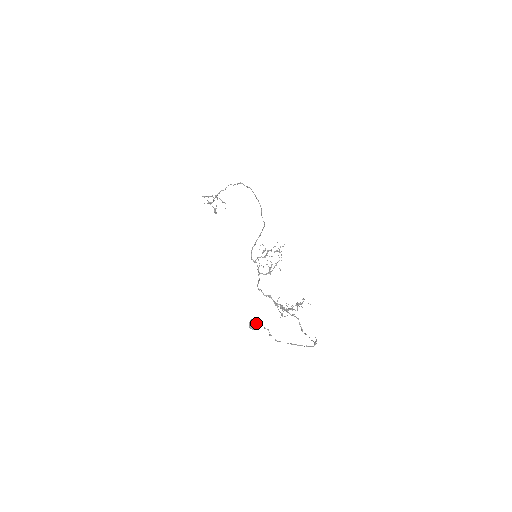
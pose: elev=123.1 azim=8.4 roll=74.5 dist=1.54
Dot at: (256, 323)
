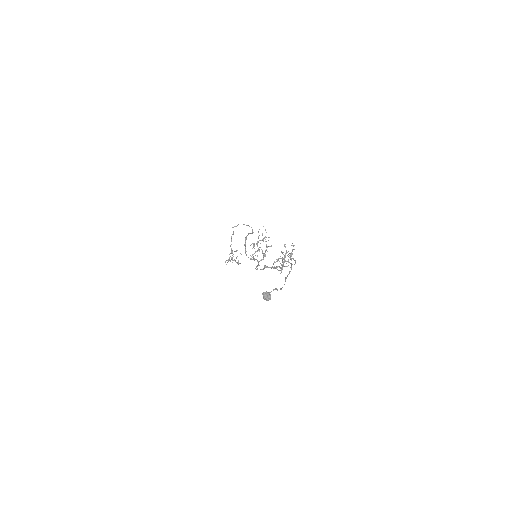
Dot at: (267, 293)
